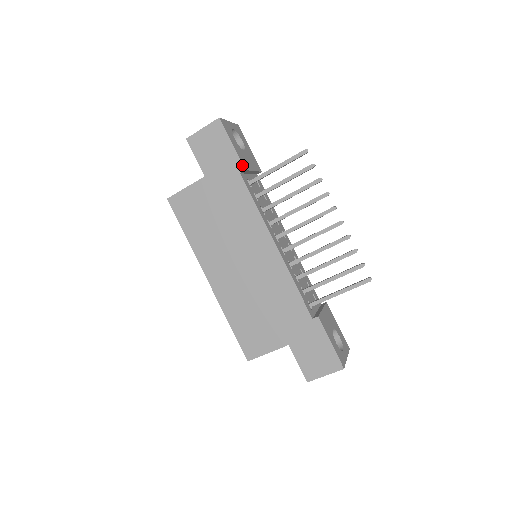
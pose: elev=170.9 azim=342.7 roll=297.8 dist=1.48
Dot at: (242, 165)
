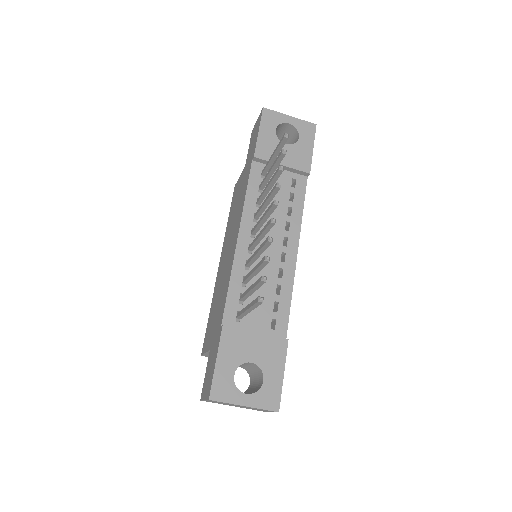
Dot at: (255, 152)
